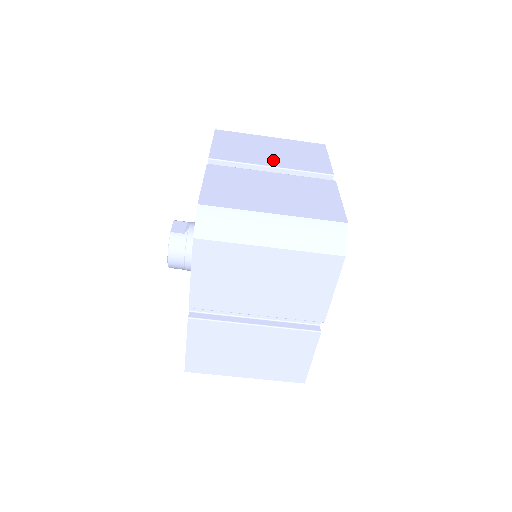
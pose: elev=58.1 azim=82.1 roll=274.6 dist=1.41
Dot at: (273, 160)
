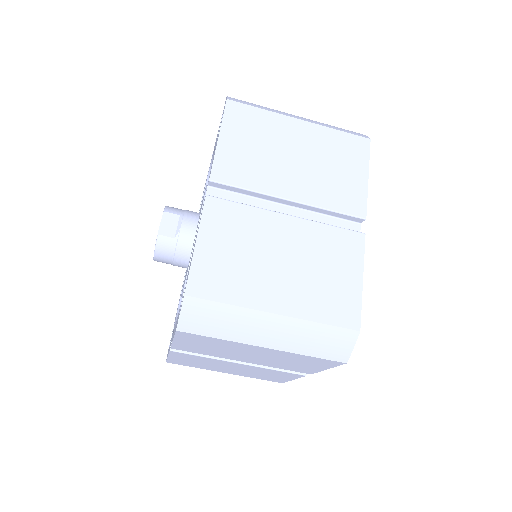
Dot at: (294, 184)
